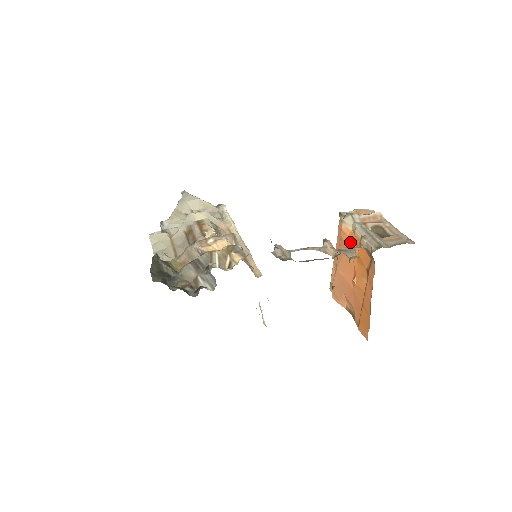
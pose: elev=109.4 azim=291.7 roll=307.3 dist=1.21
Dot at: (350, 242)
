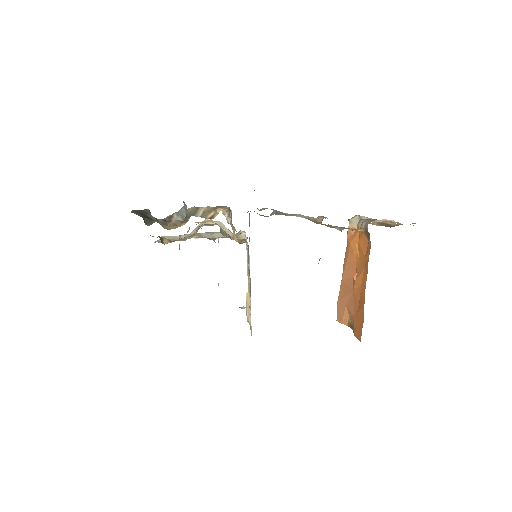
Dot at: (354, 239)
